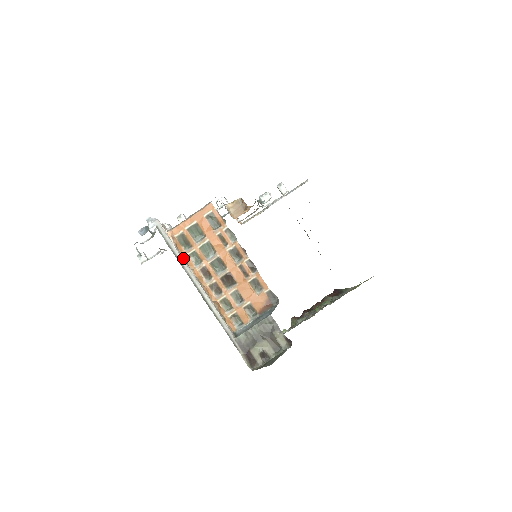
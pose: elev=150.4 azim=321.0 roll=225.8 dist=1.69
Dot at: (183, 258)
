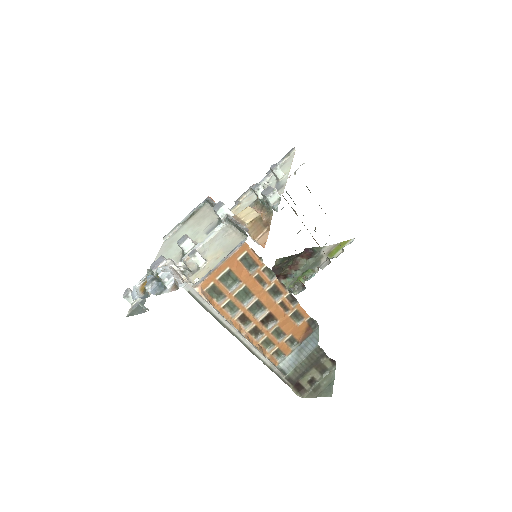
Dot at: occluded
